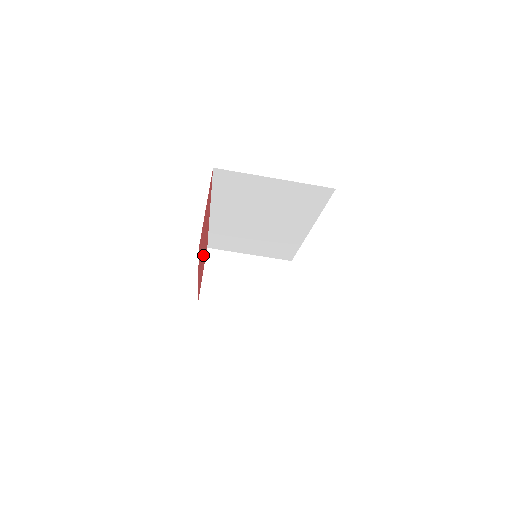
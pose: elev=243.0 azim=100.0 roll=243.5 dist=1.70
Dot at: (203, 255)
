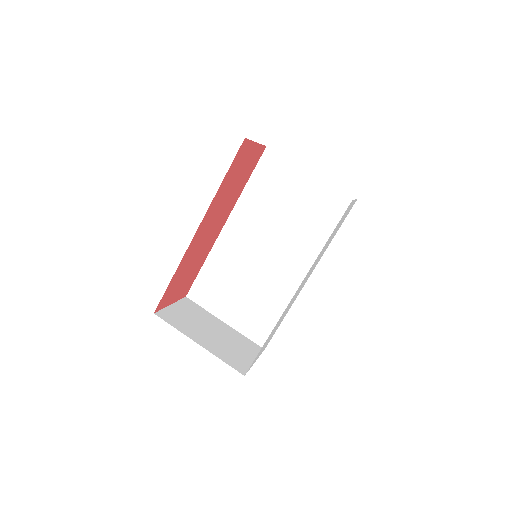
Dot at: (202, 244)
